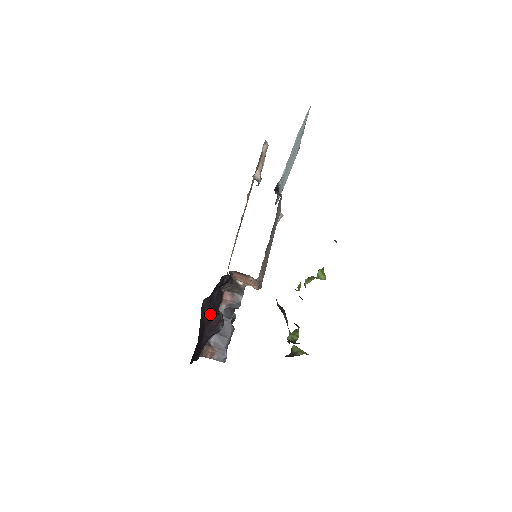
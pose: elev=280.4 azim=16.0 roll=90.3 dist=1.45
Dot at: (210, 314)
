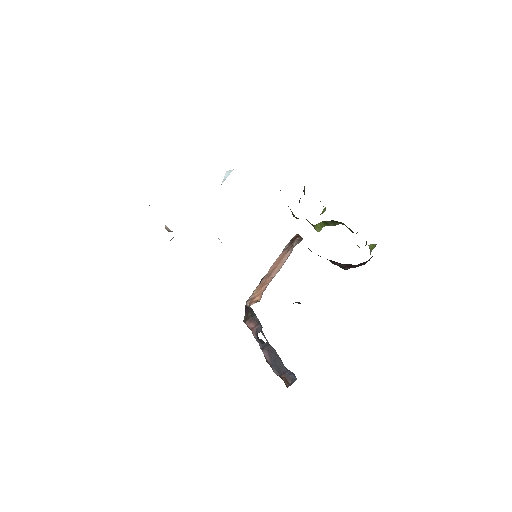
Dot at: occluded
